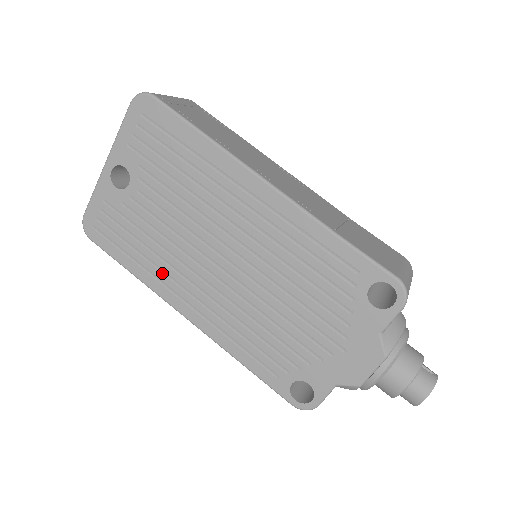
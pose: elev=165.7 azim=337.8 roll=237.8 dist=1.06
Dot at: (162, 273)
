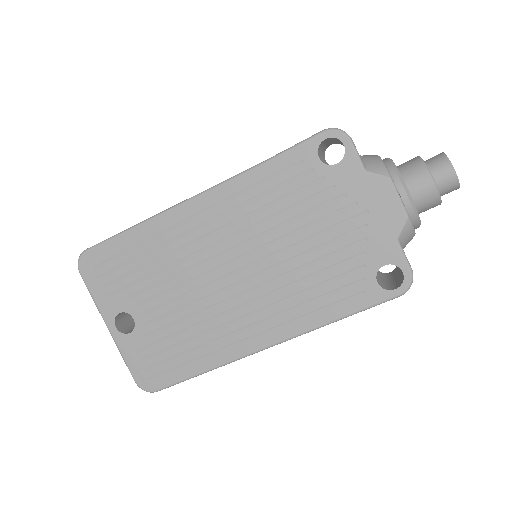
Dot at: (218, 342)
